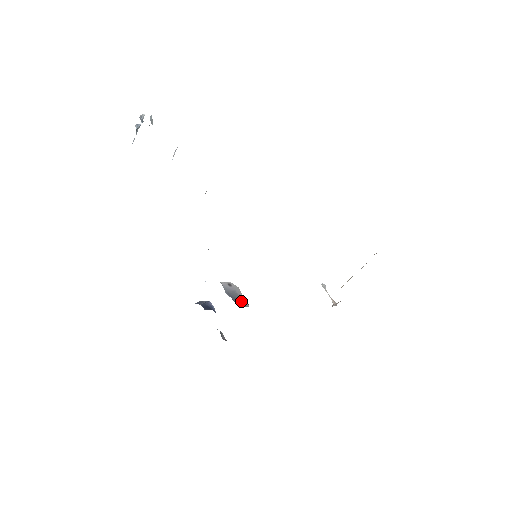
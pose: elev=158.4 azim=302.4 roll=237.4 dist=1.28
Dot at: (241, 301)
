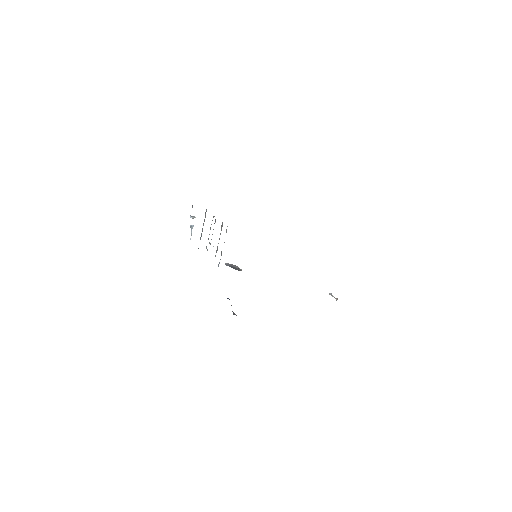
Dot at: (237, 269)
